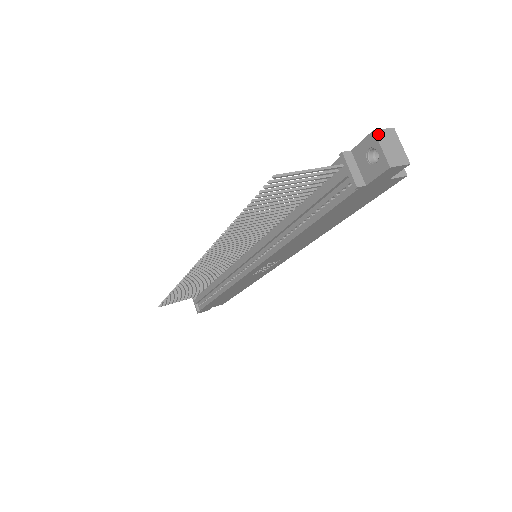
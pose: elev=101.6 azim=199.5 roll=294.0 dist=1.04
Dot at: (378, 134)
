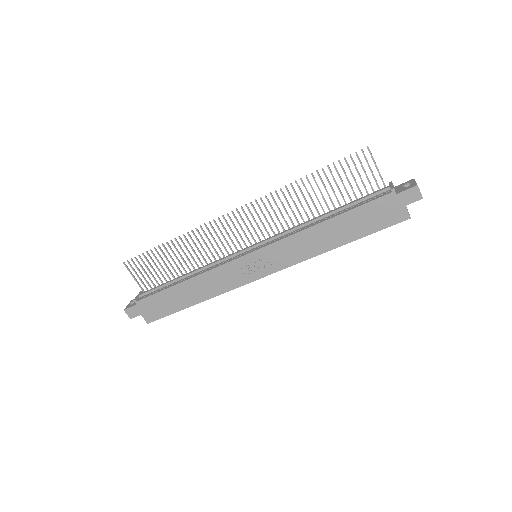
Dot at: (415, 181)
